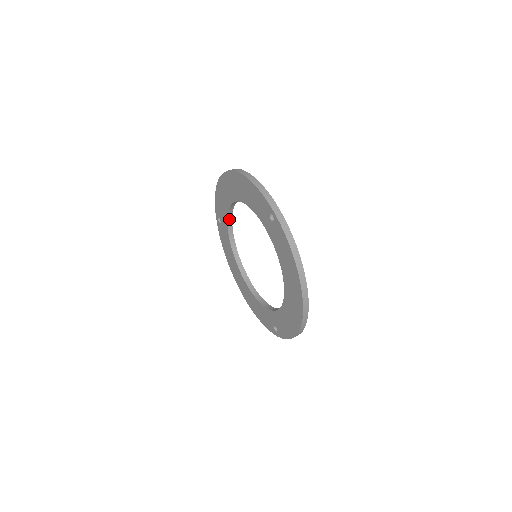
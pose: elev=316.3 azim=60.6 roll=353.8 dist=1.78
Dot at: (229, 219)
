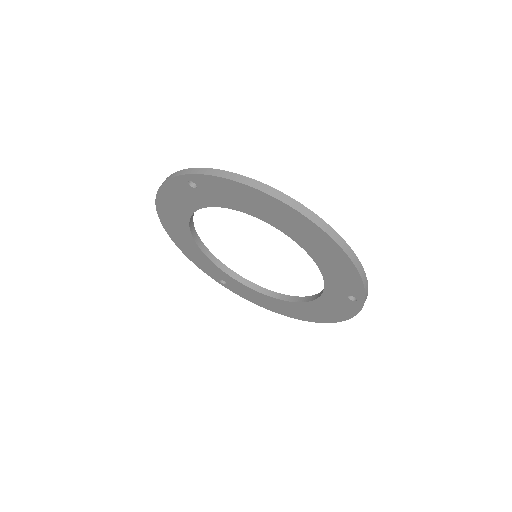
Dot at: (220, 266)
